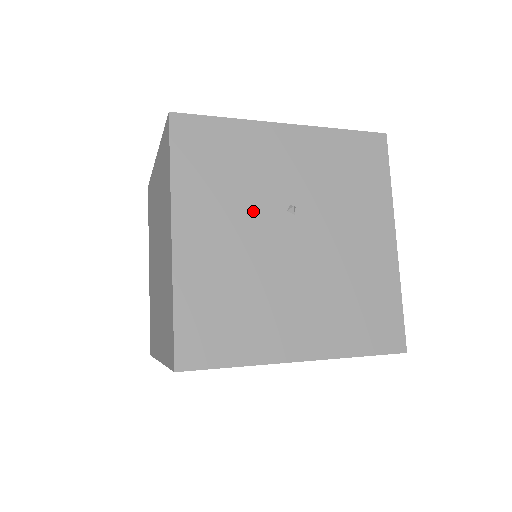
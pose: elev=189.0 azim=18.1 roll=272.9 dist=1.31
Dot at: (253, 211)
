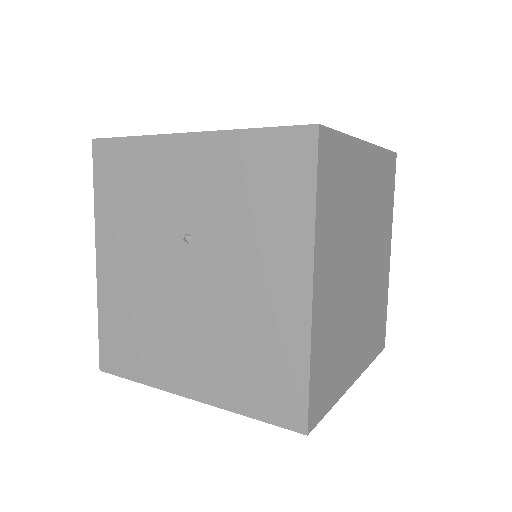
Dot at: (153, 239)
